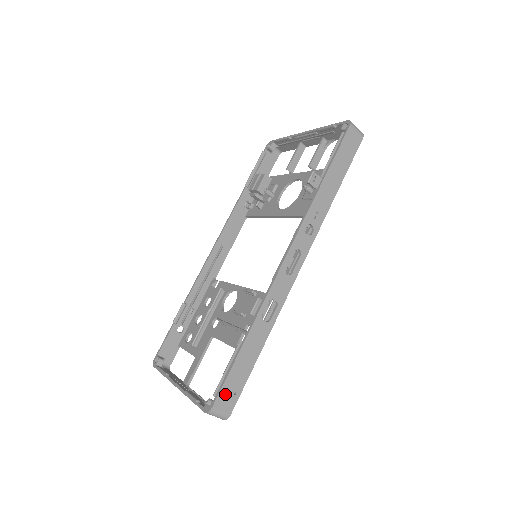
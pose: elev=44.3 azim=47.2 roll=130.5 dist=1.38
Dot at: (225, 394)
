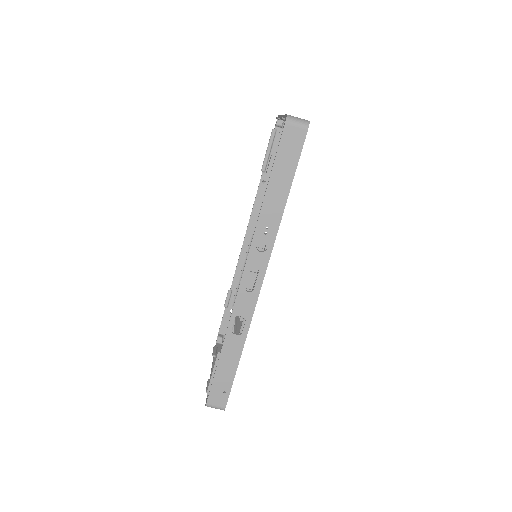
Dot at: (215, 393)
